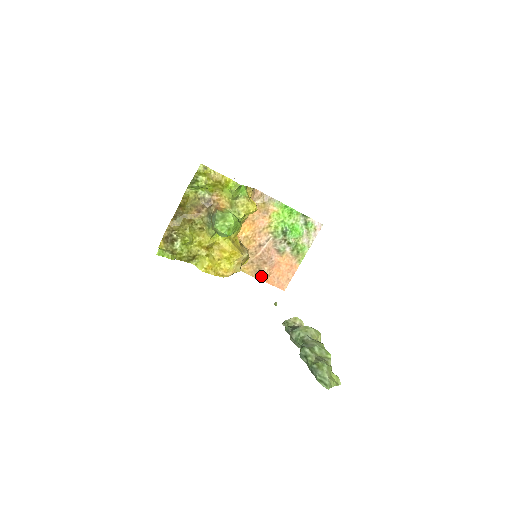
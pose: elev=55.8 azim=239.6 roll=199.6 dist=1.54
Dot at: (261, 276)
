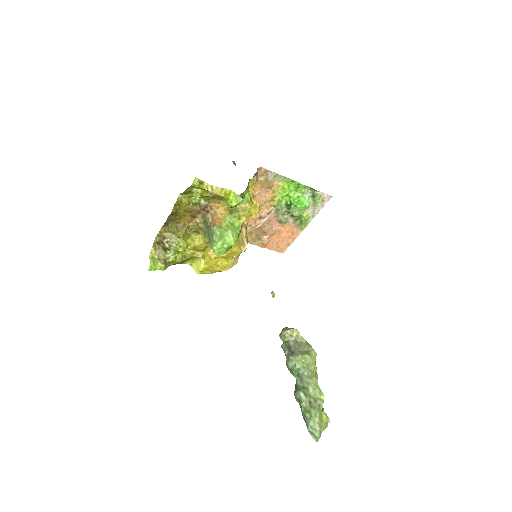
Dot at: (259, 243)
